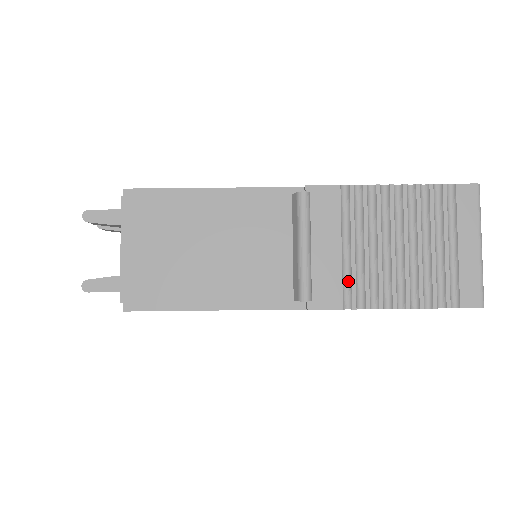
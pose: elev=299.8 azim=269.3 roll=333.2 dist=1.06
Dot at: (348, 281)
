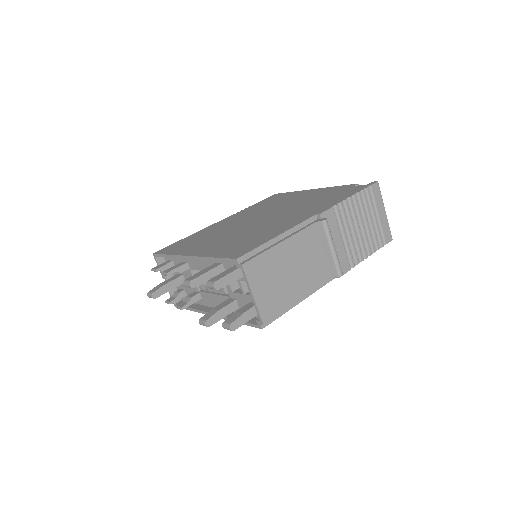
Dot at: (348, 255)
